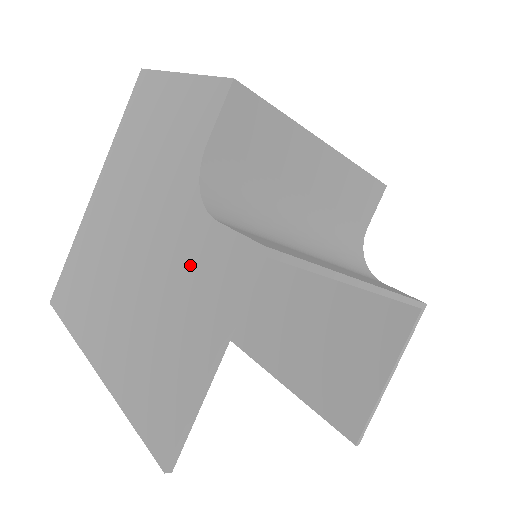
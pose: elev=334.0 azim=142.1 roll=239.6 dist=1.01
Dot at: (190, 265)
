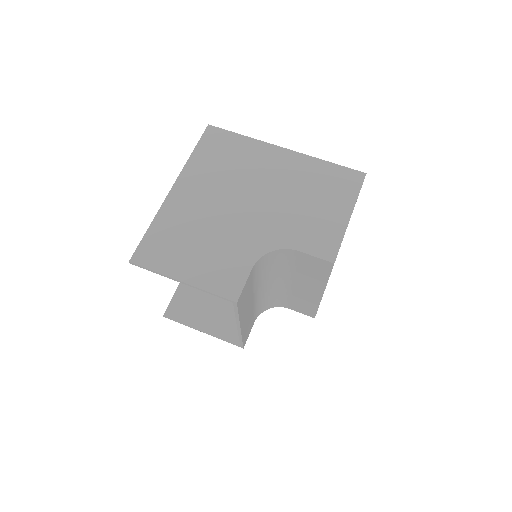
Dot at: (229, 254)
